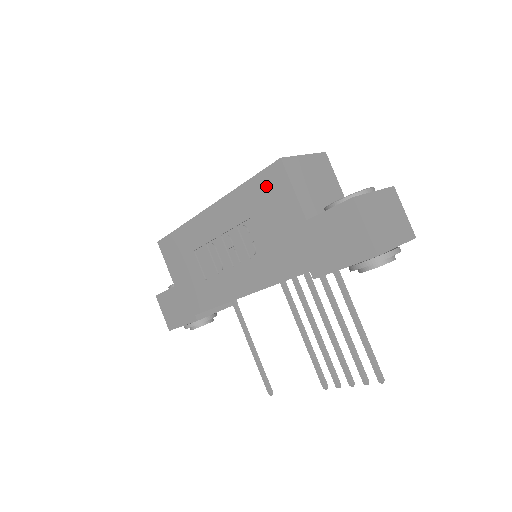
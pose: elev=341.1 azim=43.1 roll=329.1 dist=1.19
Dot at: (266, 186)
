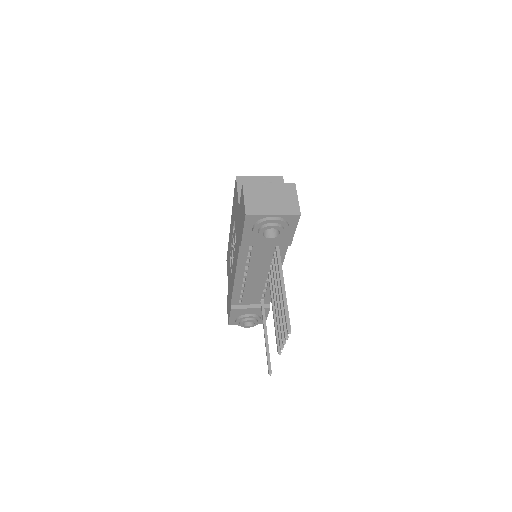
Dot at: (235, 196)
